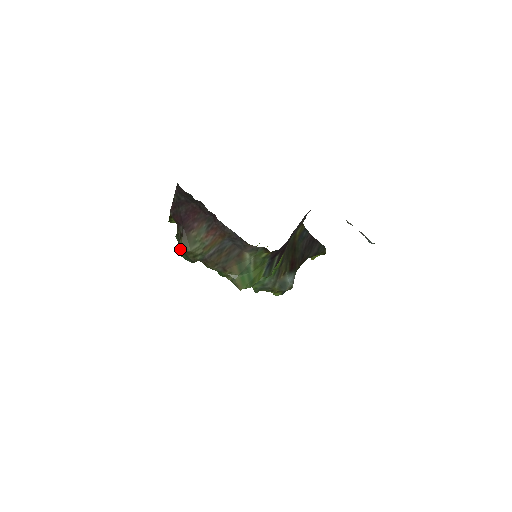
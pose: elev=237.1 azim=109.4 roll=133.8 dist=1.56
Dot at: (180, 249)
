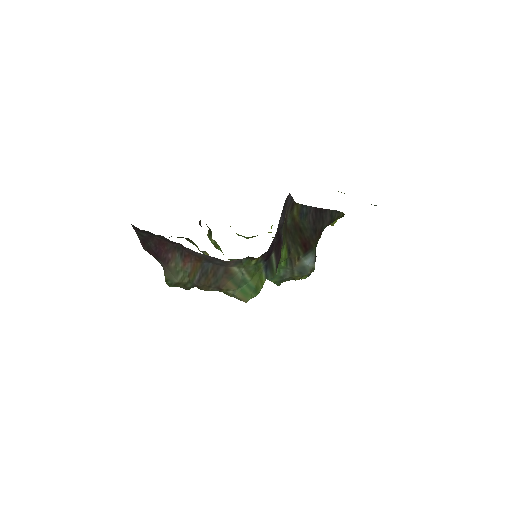
Dot at: (168, 283)
